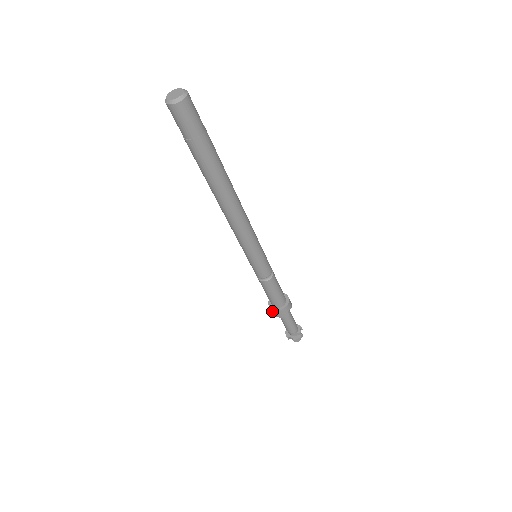
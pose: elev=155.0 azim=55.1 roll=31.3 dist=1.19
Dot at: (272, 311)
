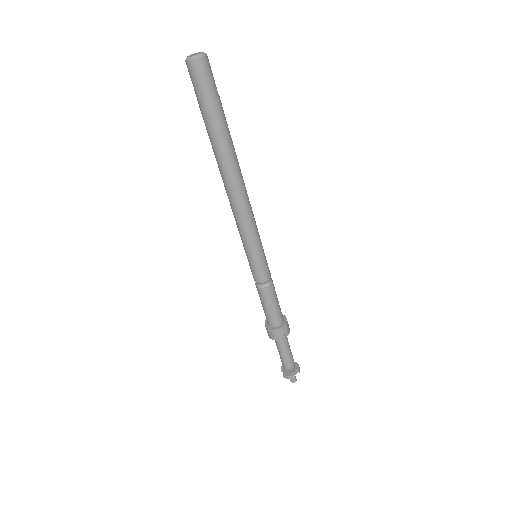
Dot at: occluded
